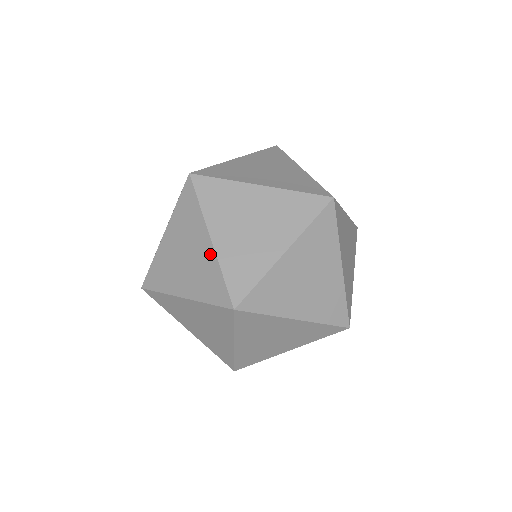
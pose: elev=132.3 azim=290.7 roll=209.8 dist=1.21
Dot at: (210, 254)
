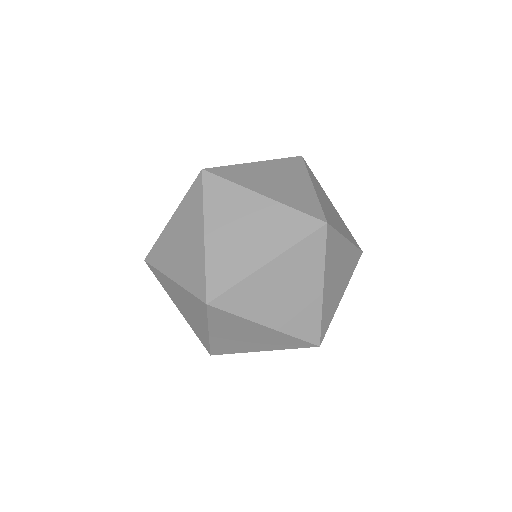
Dot at: (273, 333)
